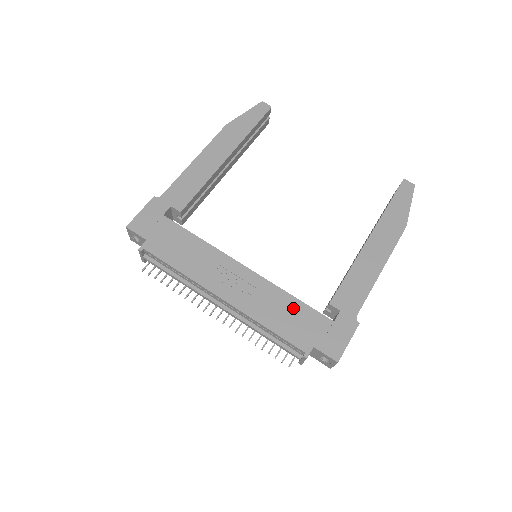
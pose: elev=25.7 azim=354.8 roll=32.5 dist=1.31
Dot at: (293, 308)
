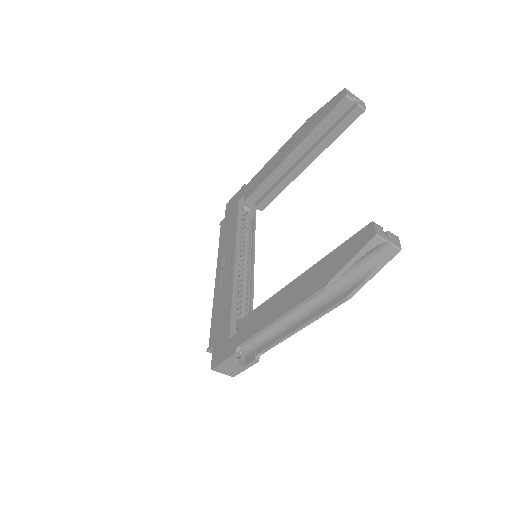
Dot at: (226, 310)
